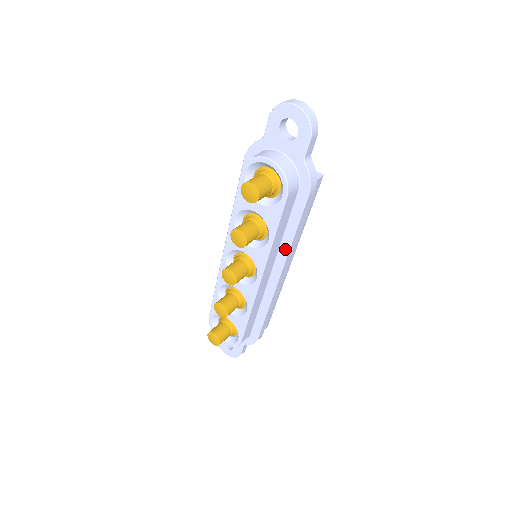
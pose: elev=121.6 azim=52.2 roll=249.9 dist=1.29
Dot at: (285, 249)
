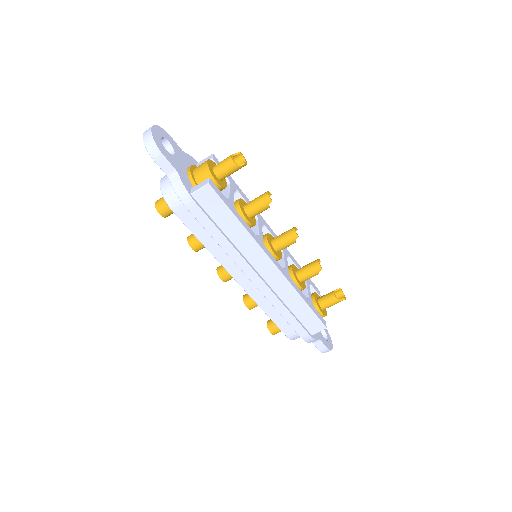
Dot at: (229, 254)
